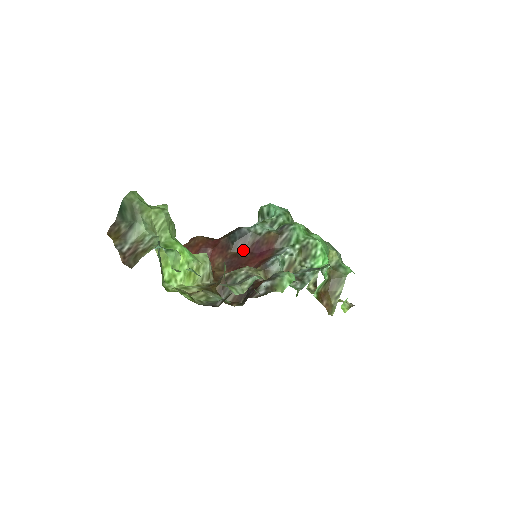
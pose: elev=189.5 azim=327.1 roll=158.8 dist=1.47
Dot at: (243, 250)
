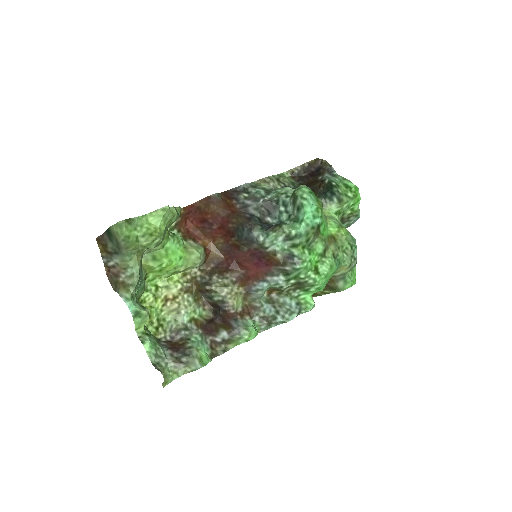
Dot at: (246, 246)
